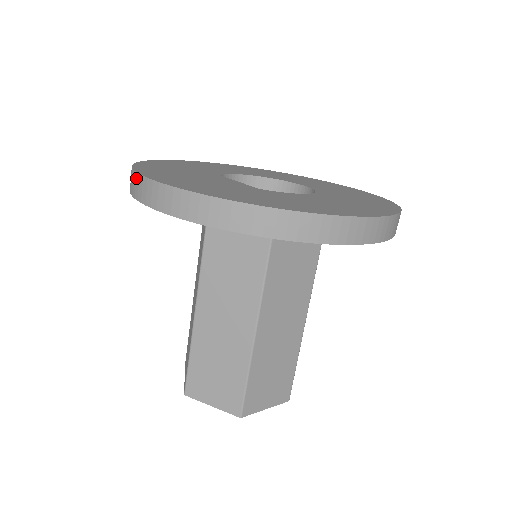
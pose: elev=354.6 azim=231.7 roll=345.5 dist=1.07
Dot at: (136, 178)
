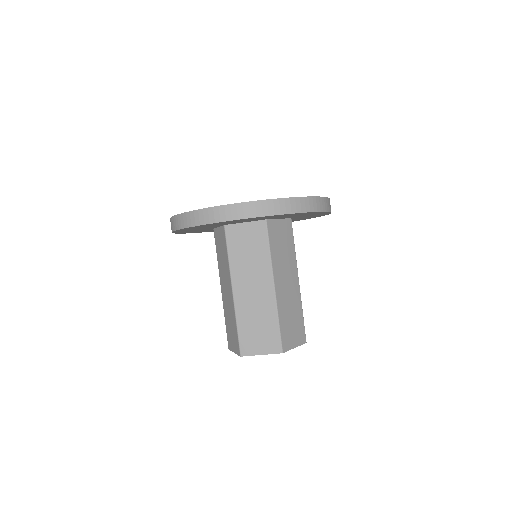
Dot at: (183, 216)
